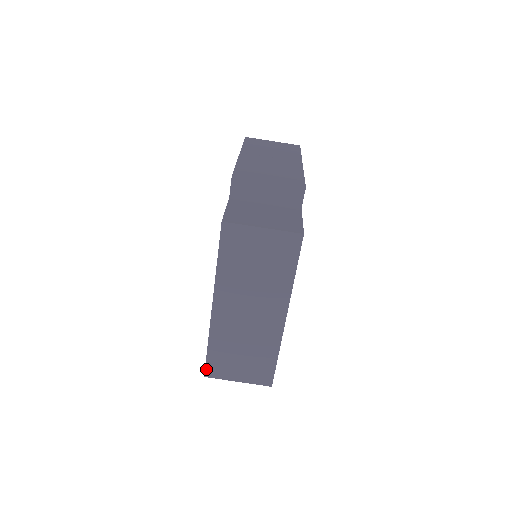
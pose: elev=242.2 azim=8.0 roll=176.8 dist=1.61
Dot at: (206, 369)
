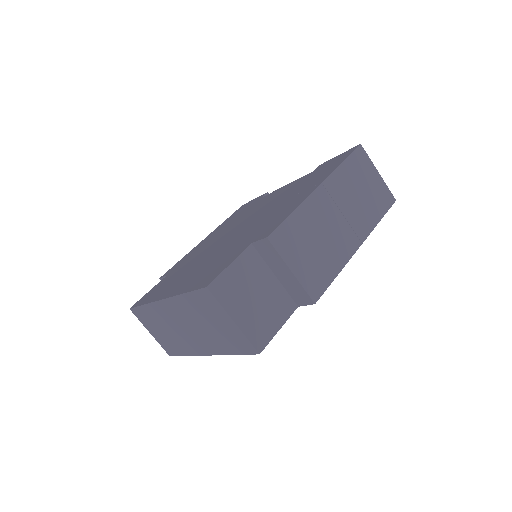
Dot at: (133, 308)
